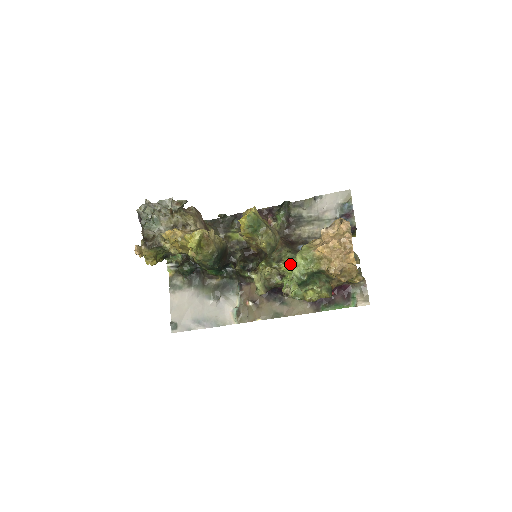
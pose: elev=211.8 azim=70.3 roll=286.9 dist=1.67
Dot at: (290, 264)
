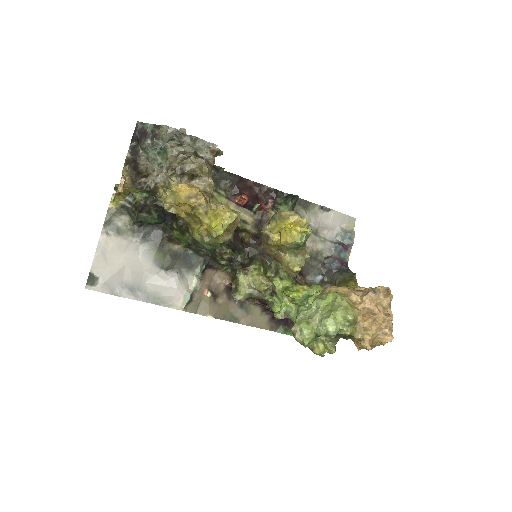
Dot at: (288, 283)
